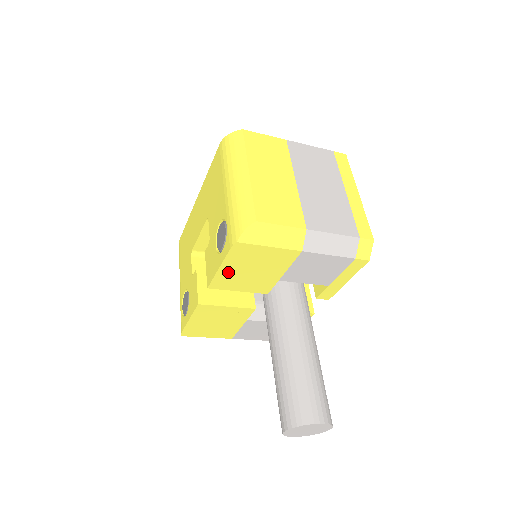
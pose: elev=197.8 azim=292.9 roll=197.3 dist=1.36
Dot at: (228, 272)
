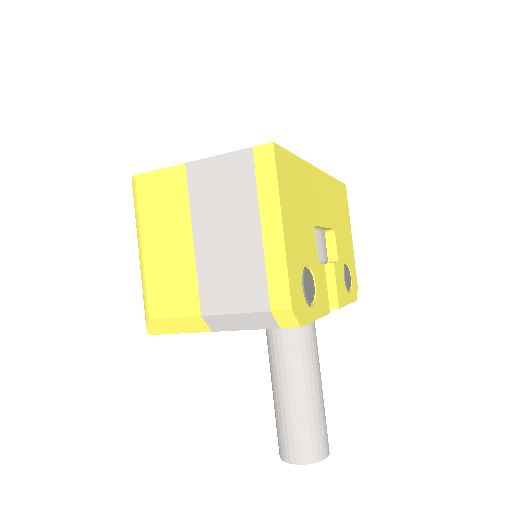
Dot at: occluded
